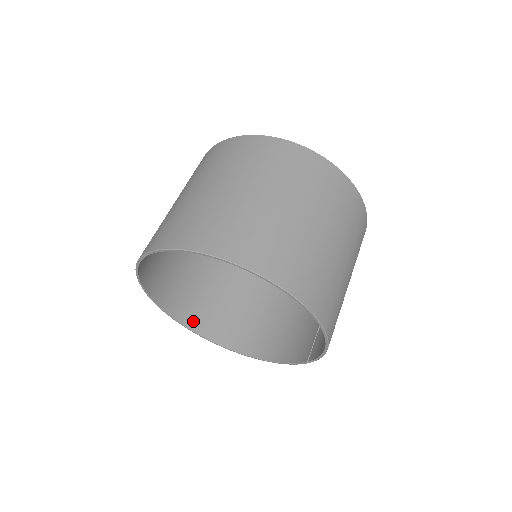
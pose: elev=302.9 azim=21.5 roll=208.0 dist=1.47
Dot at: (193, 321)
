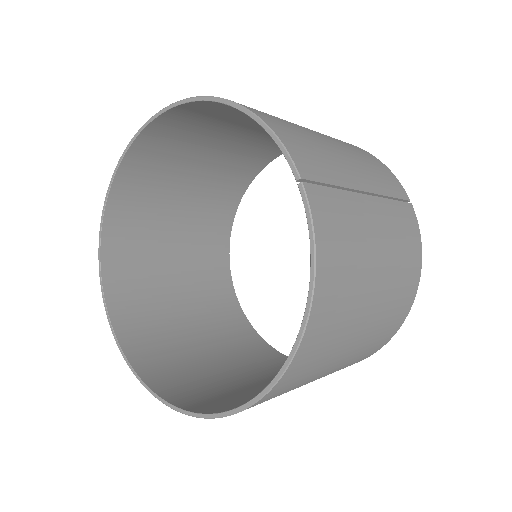
Dot at: (229, 408)
